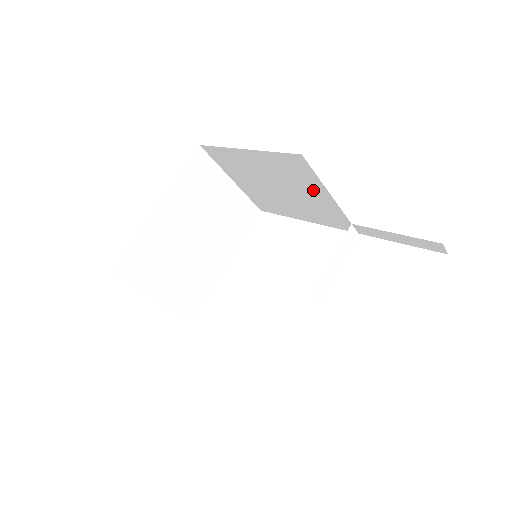
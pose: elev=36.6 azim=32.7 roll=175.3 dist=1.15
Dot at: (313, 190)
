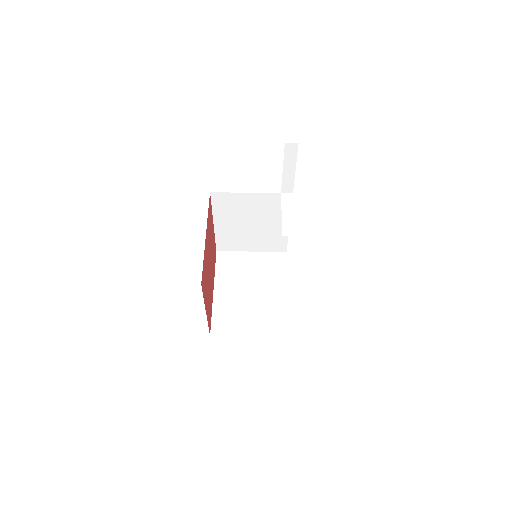
Dot at: (246, 202)
